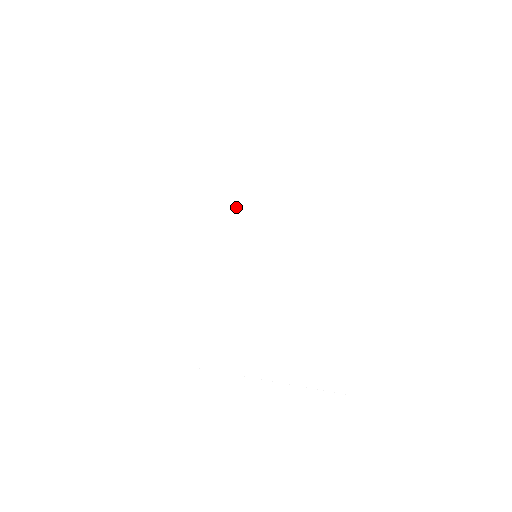
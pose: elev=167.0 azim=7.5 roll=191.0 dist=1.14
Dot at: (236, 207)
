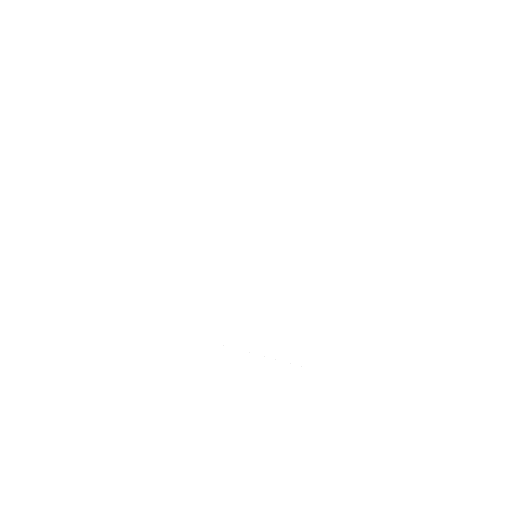
Dot at: (244, 218)
